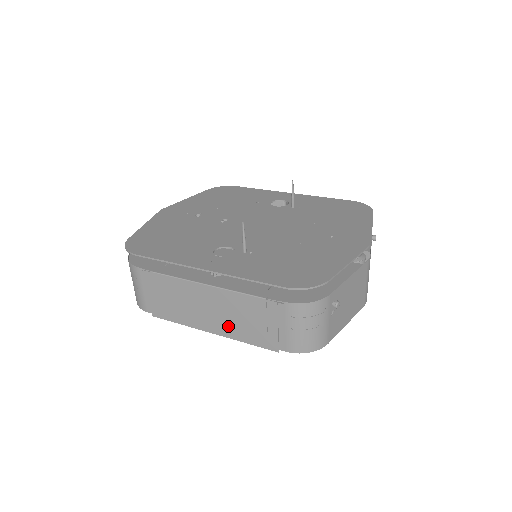
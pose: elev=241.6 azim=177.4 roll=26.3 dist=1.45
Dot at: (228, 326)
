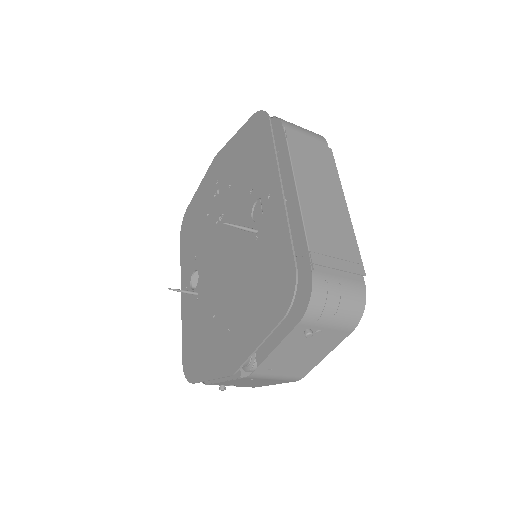
Dot at: occluded
